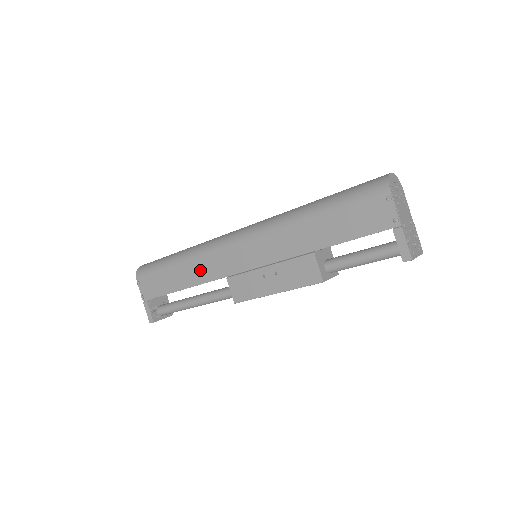
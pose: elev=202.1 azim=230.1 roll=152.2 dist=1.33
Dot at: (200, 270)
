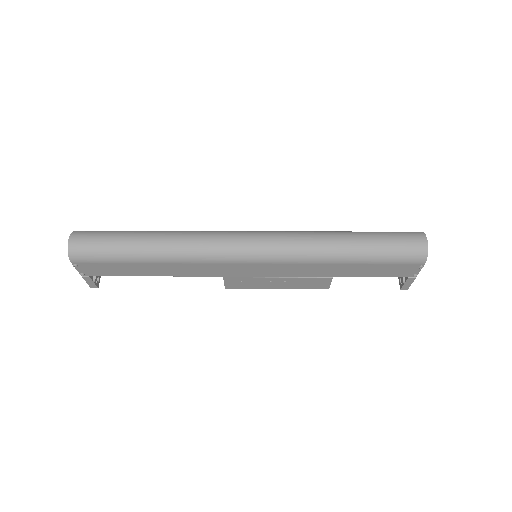
Dot at: (188, 270)
